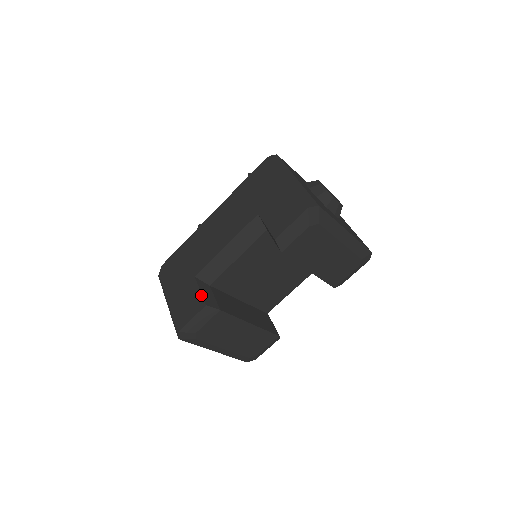
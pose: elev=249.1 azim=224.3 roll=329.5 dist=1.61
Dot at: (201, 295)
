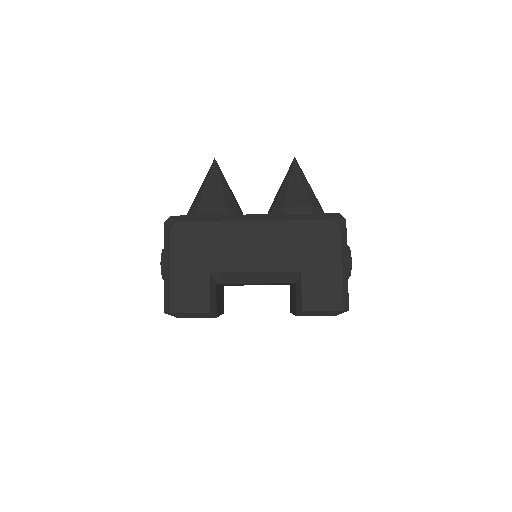
Dot at: (210, 298)
